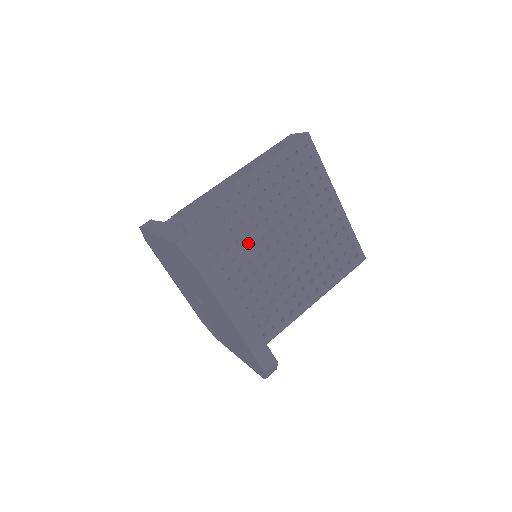
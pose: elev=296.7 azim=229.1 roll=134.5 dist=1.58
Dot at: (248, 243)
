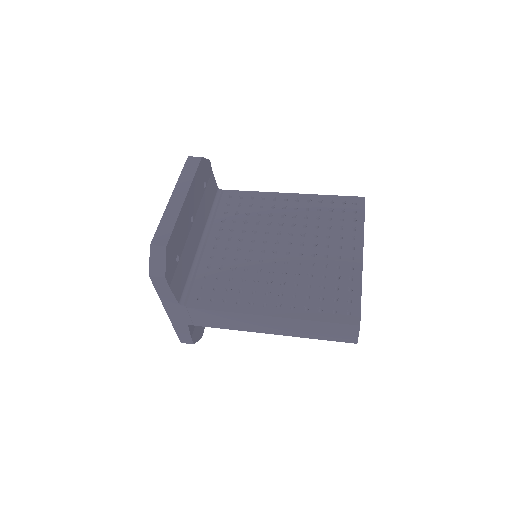
Dot at: (253, 229)
